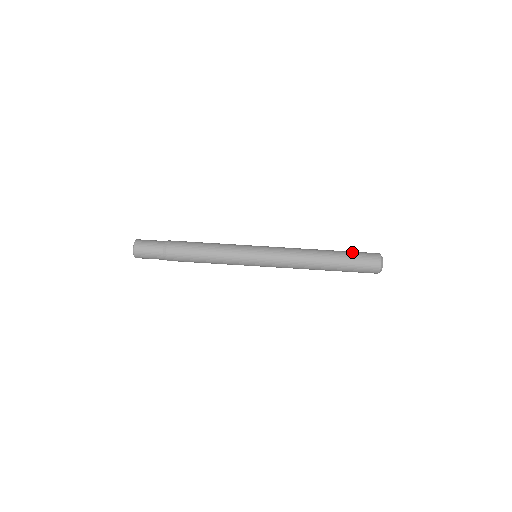
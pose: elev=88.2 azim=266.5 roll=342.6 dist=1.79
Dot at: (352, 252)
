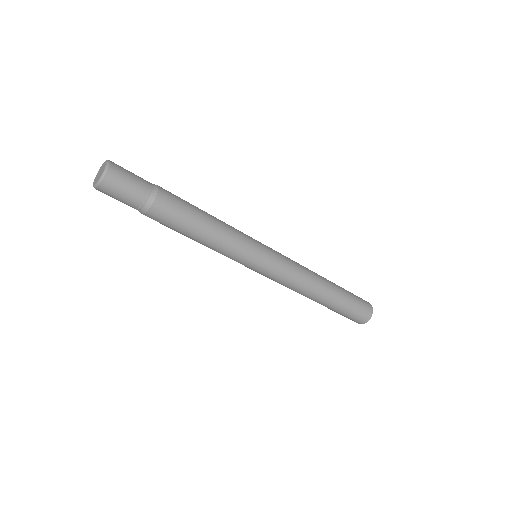
Dot at: (352, 295)
